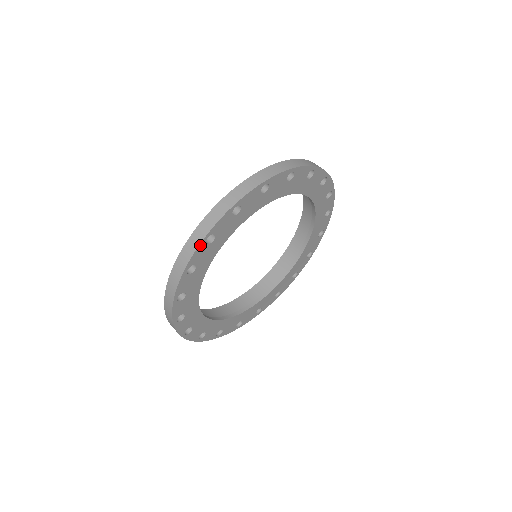
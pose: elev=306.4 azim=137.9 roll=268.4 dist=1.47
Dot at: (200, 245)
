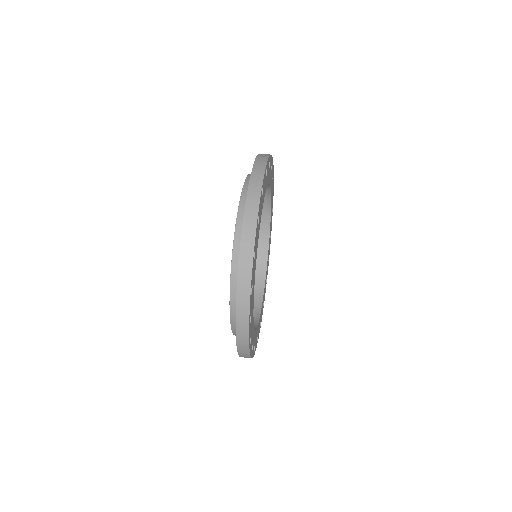
Dot at: (249, 332)
